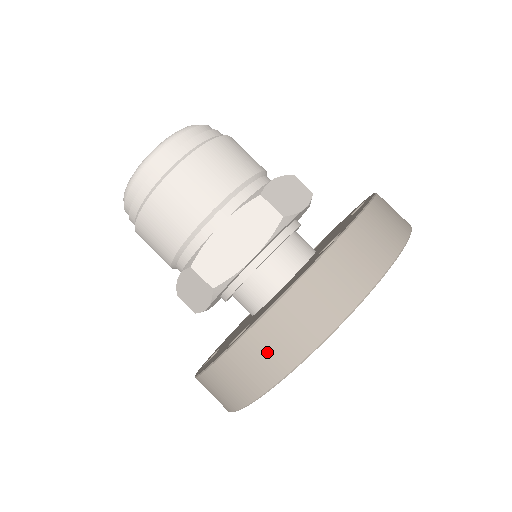
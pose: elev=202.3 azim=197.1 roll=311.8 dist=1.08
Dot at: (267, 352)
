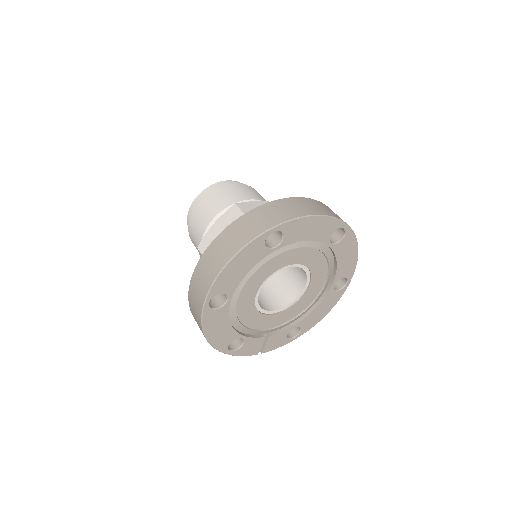
Dot at: (280, 210)
